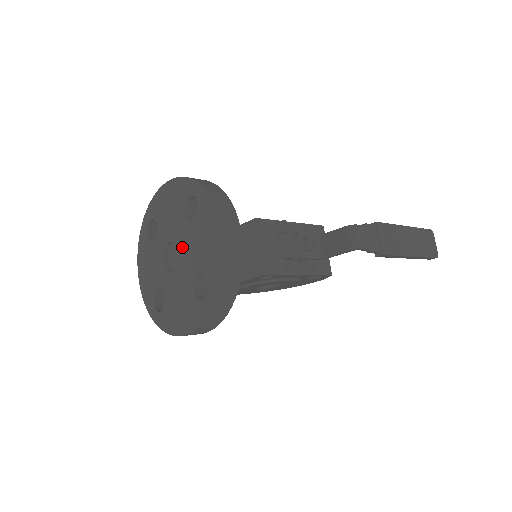
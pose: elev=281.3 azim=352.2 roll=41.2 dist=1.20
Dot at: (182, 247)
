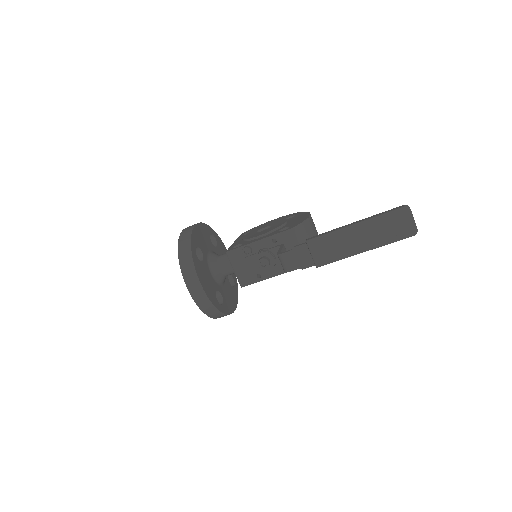
Dot at: occluded
